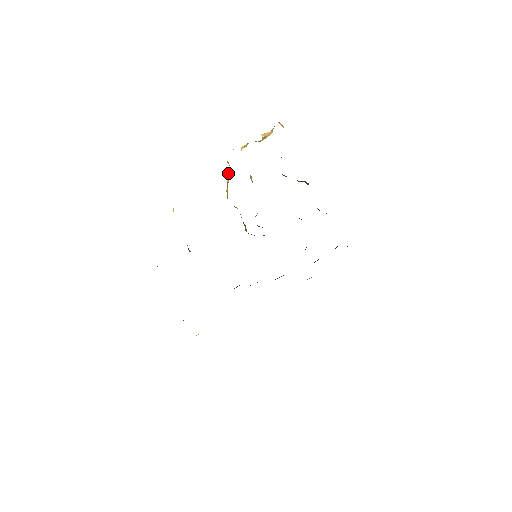
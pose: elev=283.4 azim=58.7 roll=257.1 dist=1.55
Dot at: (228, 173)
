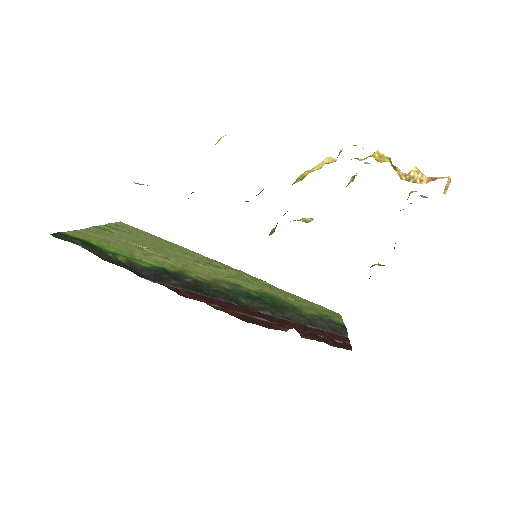
Dot at: (329, 159)
